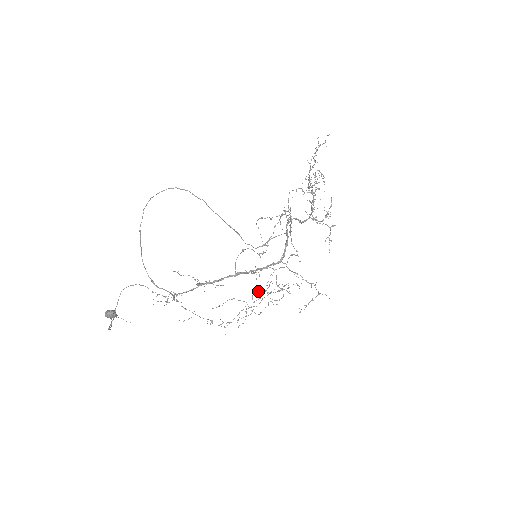
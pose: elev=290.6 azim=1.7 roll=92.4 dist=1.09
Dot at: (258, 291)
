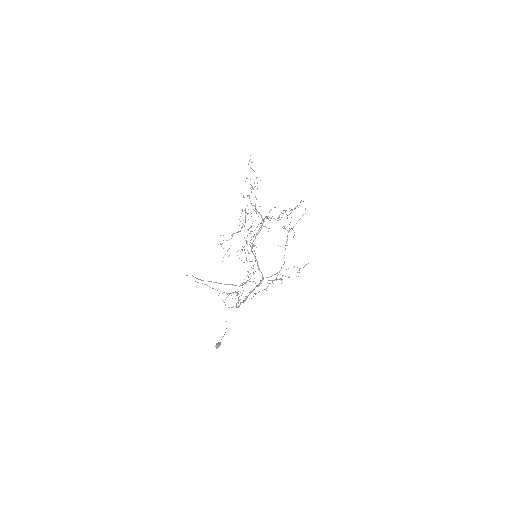
Dot at: occluded
